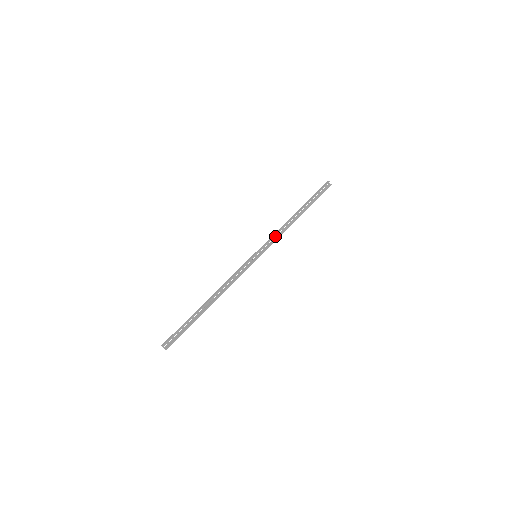
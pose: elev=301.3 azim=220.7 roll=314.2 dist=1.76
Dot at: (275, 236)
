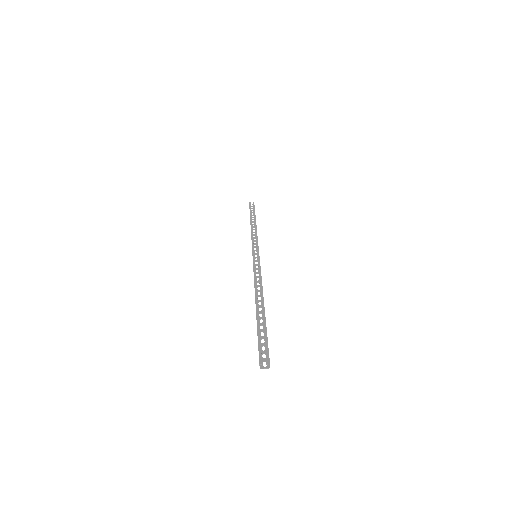
Dot at: (254, 241)
